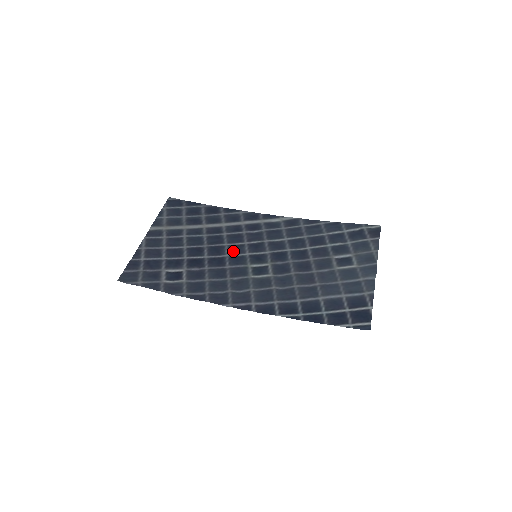
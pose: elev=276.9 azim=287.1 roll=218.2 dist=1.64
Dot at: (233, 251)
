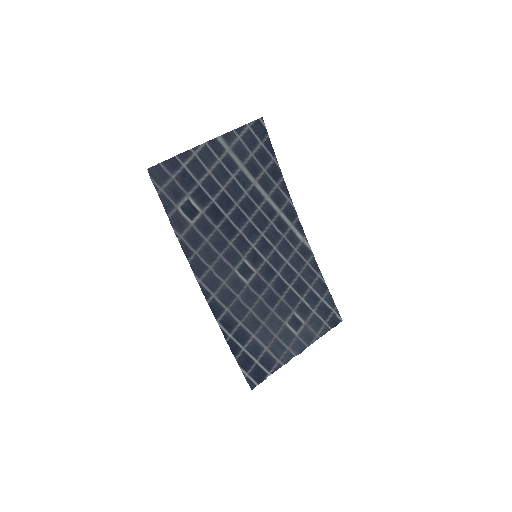
Dot at: (248, 232)
